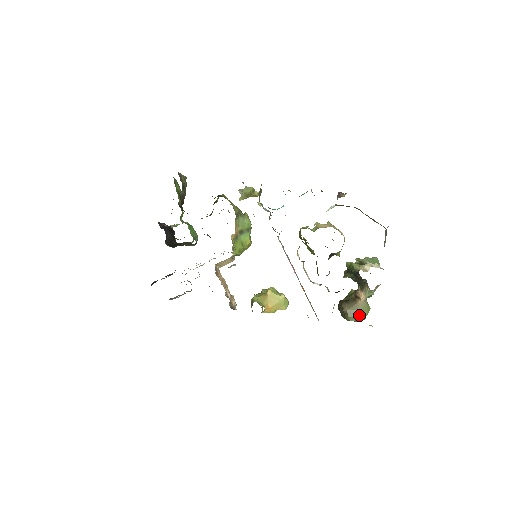
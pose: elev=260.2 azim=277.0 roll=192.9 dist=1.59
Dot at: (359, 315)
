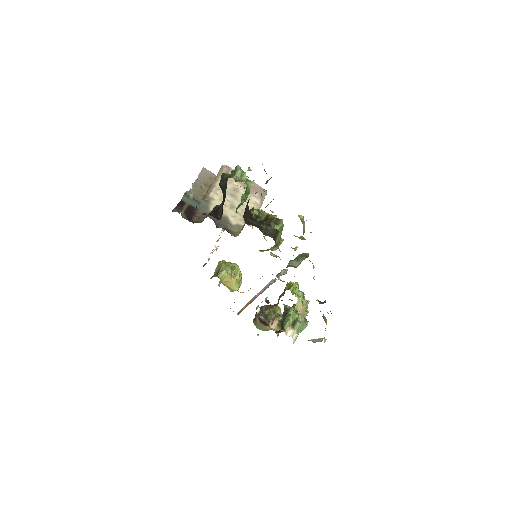
Dot at: (260, 328)
